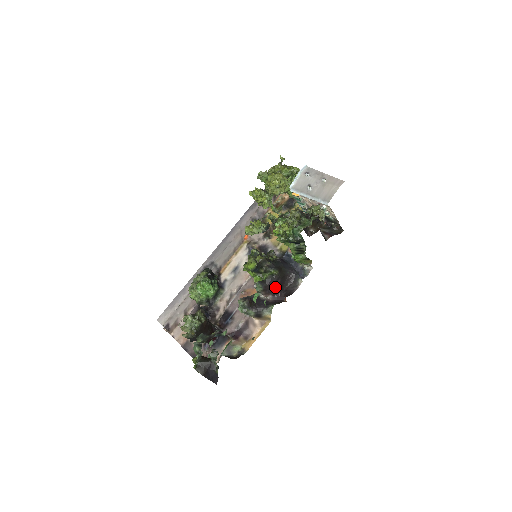
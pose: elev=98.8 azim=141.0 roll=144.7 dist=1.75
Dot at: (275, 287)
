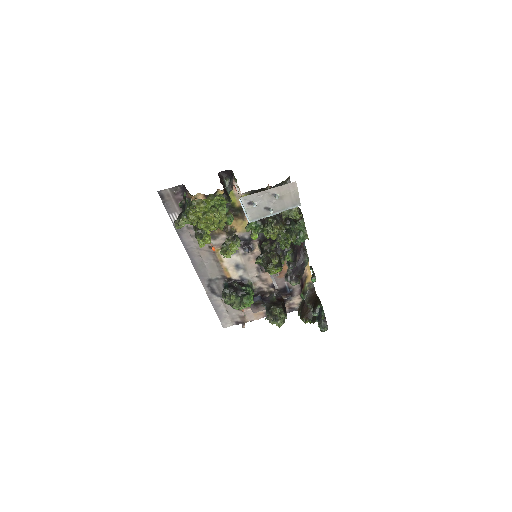
Dot at: (296, 253)
